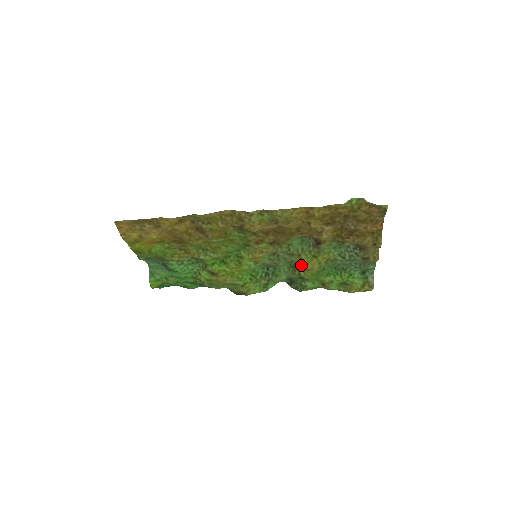
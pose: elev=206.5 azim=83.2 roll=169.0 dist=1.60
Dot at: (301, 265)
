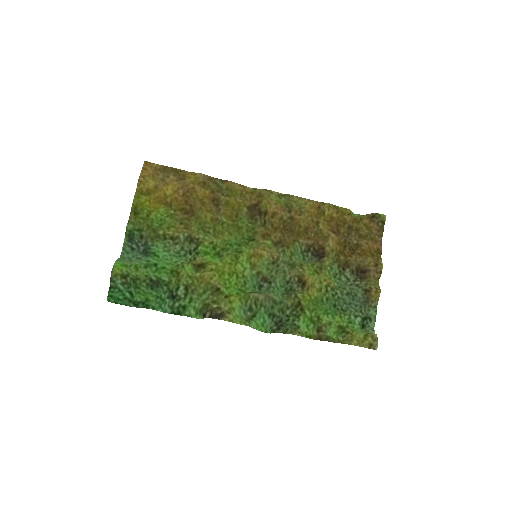
Dot at: (301, 278)
